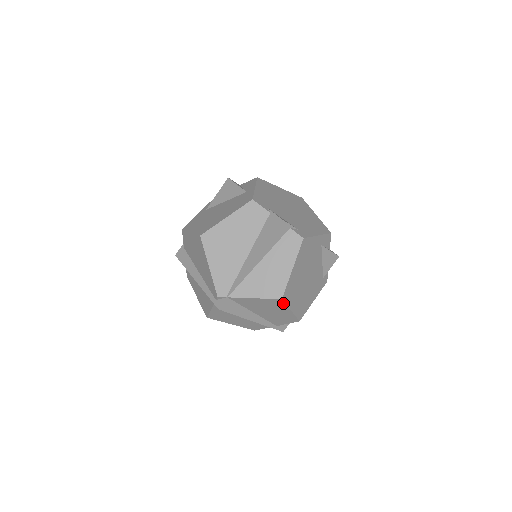
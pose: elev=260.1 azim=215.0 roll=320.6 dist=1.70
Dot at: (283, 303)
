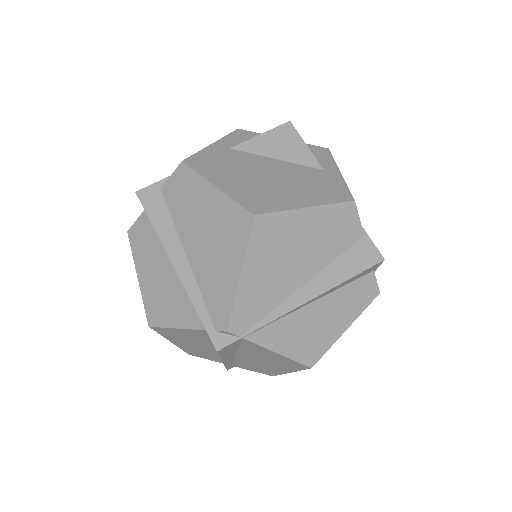
Dot at: (301, 368)
